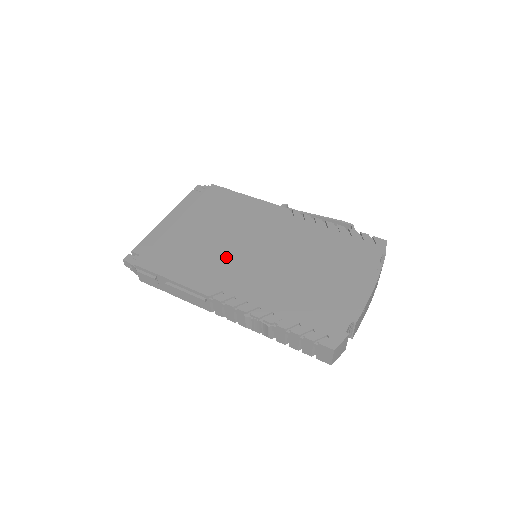
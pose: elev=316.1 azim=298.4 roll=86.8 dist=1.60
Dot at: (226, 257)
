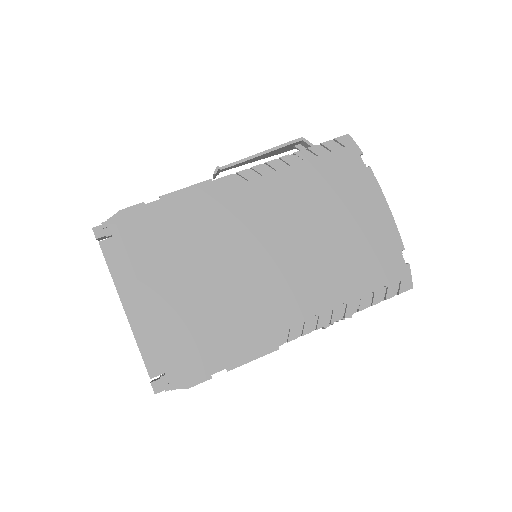
Dot at: (247, 292)
